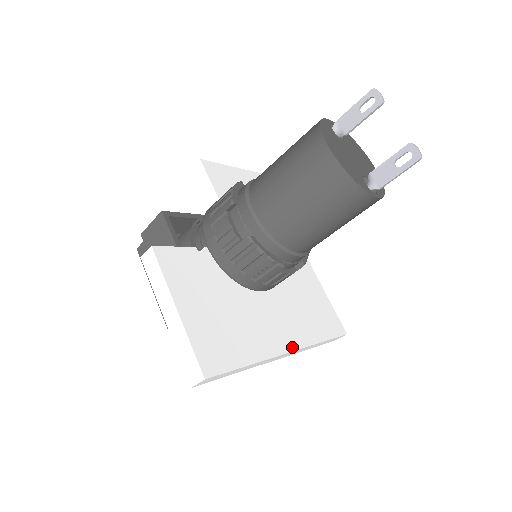
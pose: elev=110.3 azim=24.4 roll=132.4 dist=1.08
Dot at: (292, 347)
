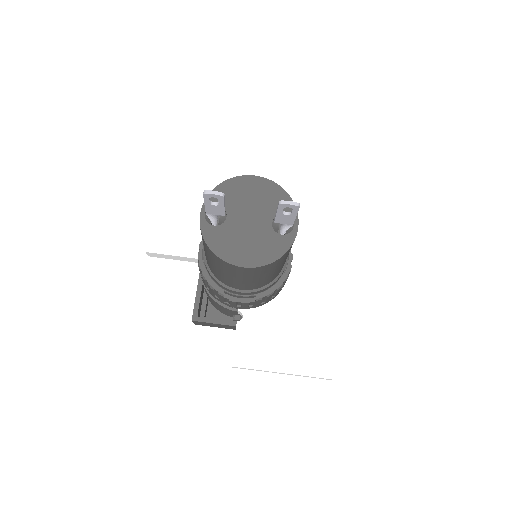
Dot at: (339, 274)
